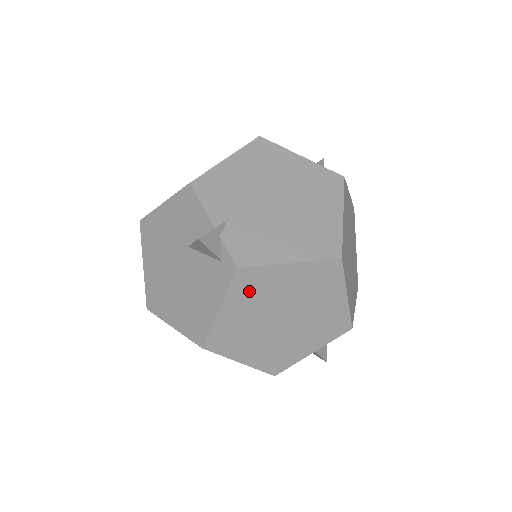
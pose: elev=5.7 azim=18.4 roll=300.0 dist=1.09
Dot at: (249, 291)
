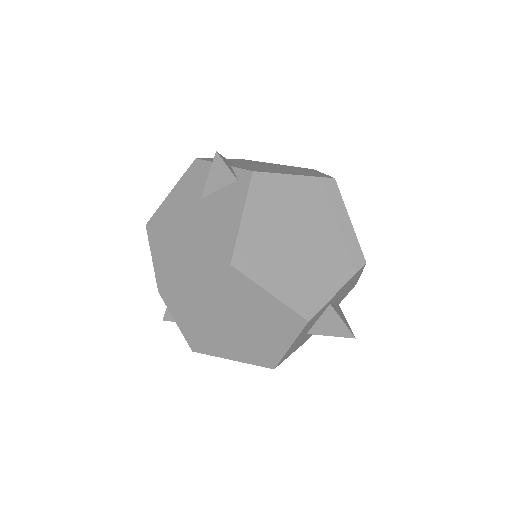
Dot at: (266, 199)
